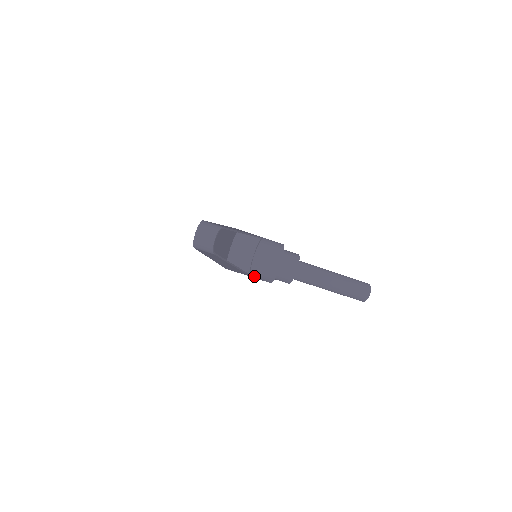
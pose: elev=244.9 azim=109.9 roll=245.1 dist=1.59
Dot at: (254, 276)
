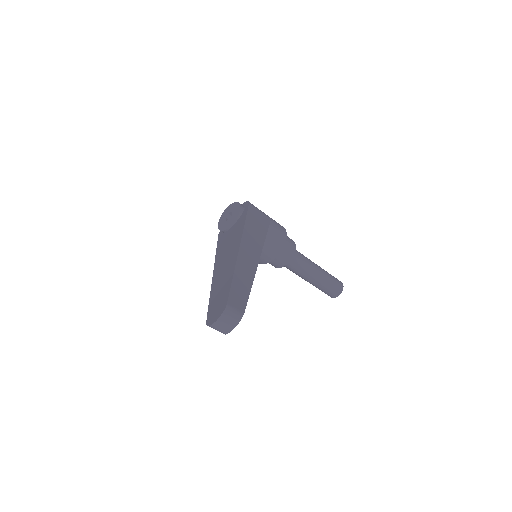
Dot at: occluded
